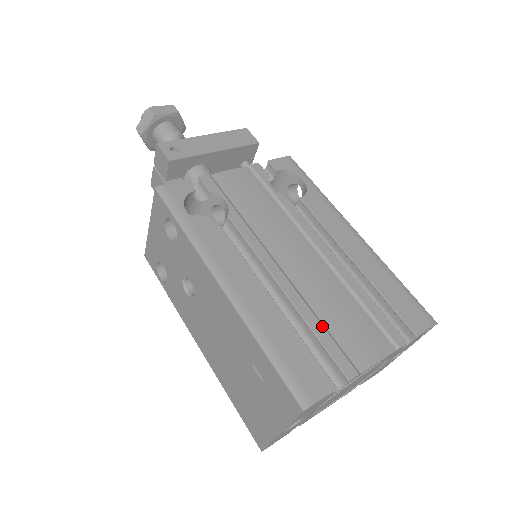
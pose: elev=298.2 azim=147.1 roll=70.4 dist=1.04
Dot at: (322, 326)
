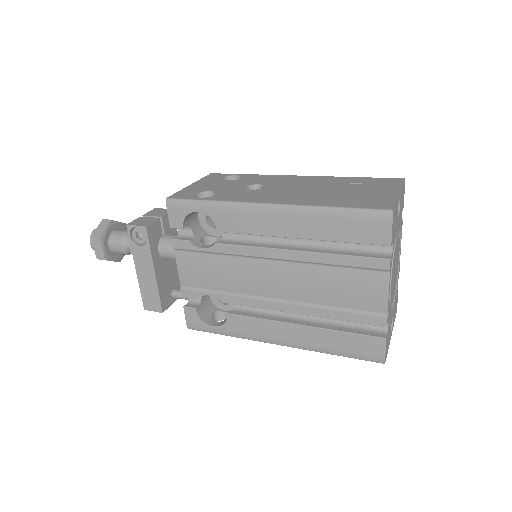
Dot at: occluded
